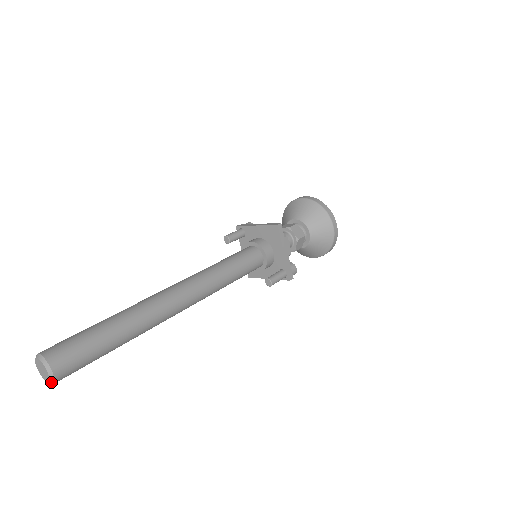
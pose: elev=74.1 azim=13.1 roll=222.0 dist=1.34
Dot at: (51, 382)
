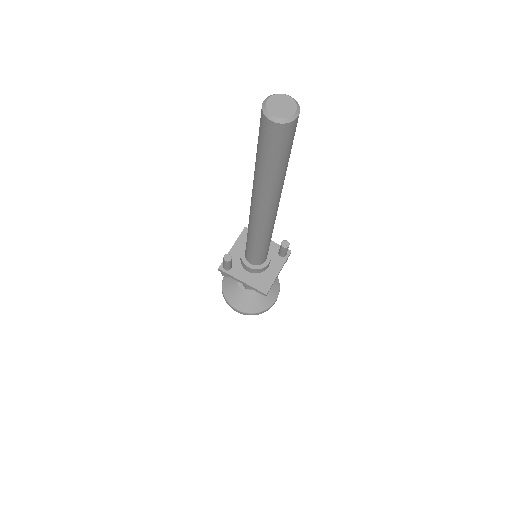
Dot at: (297, 106)
